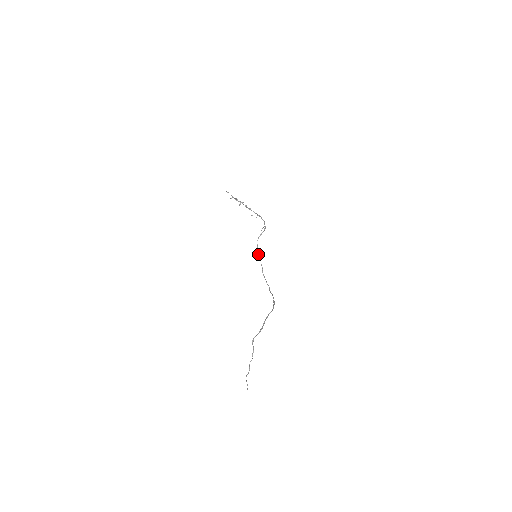
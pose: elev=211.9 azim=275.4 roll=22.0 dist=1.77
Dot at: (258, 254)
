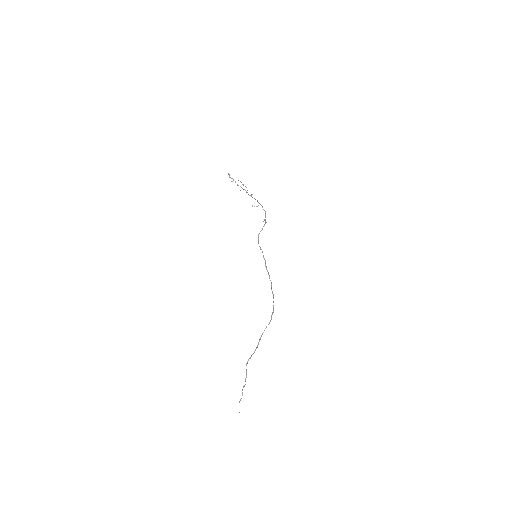
Dot at: (260, 249)
